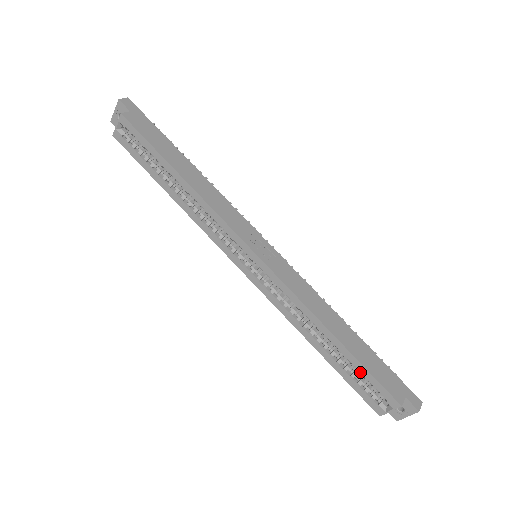
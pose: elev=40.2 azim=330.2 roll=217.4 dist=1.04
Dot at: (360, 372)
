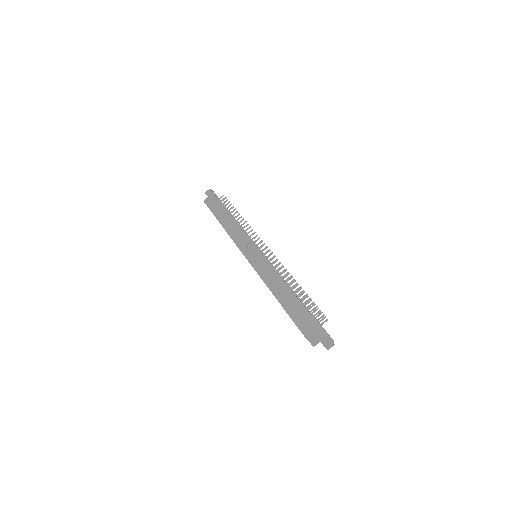
Dot at: occluded
